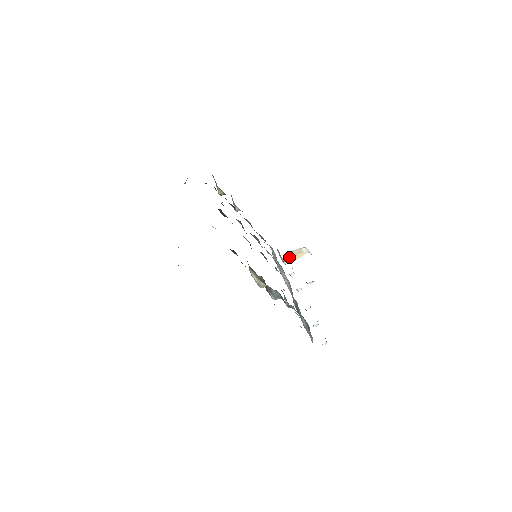
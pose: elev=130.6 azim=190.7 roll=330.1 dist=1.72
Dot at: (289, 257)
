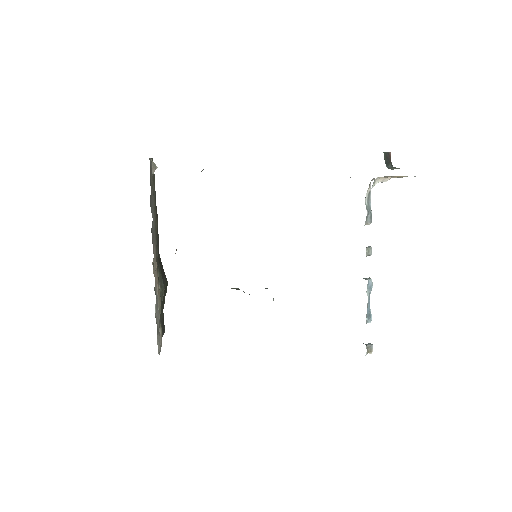
Dot at: (379, 180)
